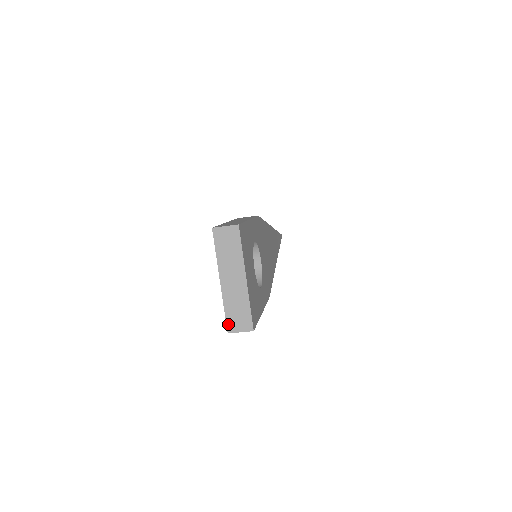
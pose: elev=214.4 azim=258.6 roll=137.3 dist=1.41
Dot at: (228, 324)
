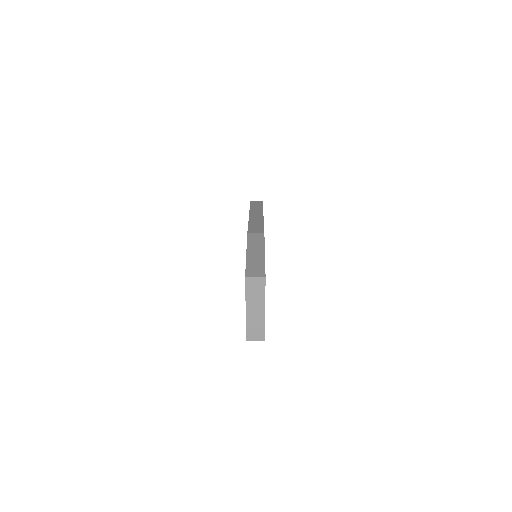
Dot at: (247, 336)
